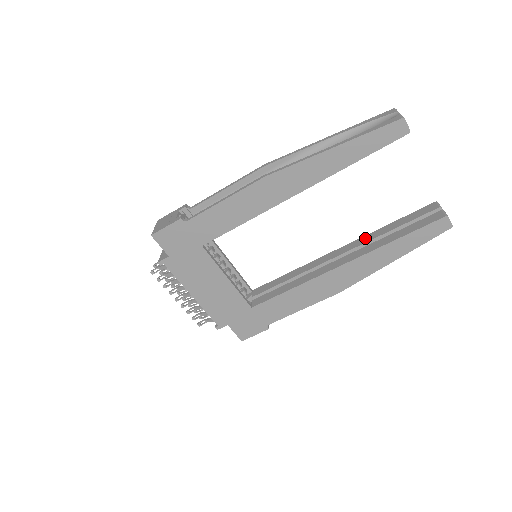
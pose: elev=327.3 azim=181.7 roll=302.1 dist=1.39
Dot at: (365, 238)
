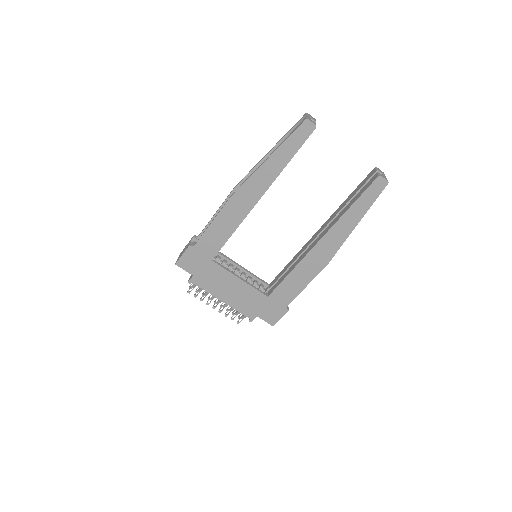
Dot at: (333, 215)
